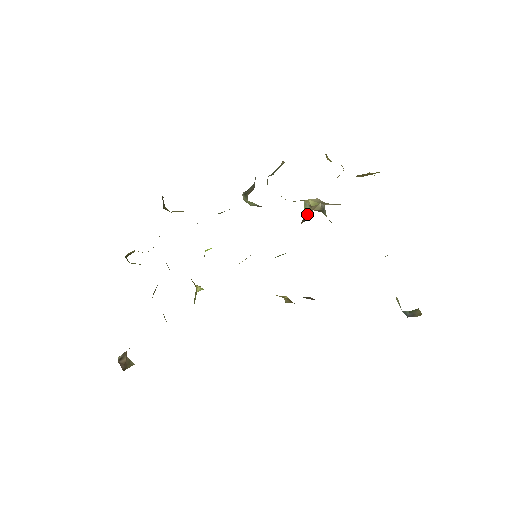
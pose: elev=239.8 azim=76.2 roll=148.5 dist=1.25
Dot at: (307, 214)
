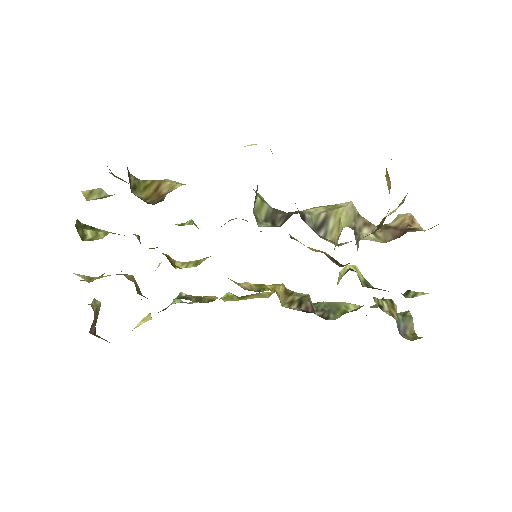
Dot at: (335, 245)
